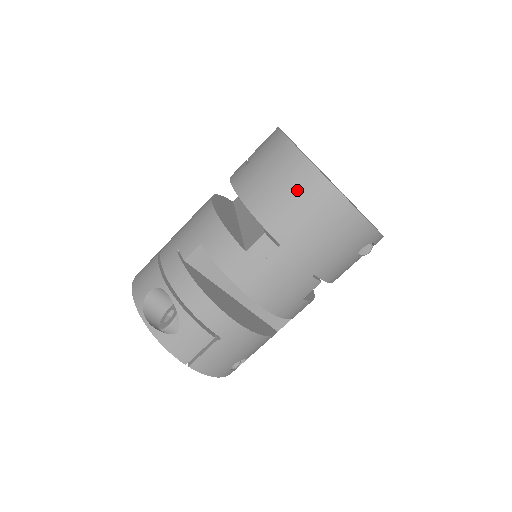
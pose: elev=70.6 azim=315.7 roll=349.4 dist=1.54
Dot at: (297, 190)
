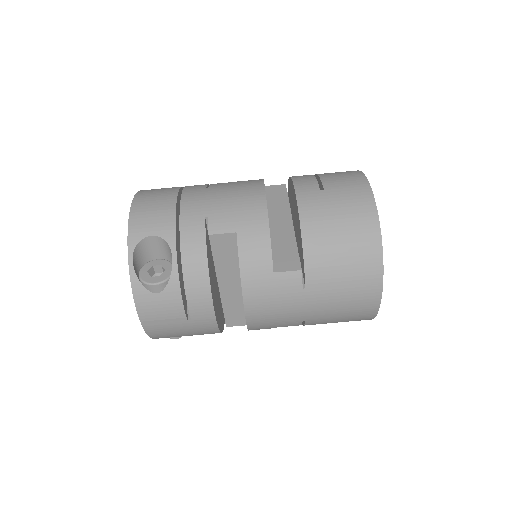
Dot at: (354, 257)
